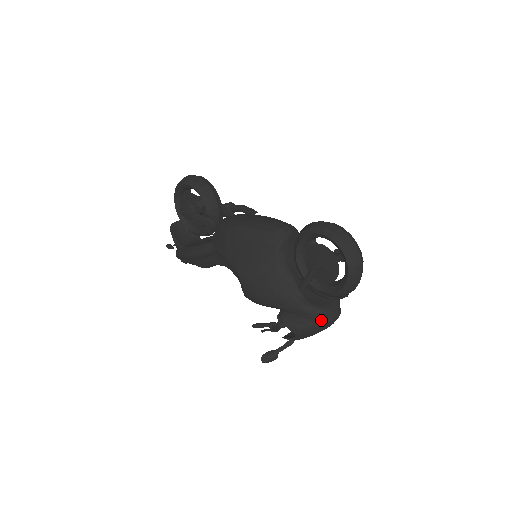
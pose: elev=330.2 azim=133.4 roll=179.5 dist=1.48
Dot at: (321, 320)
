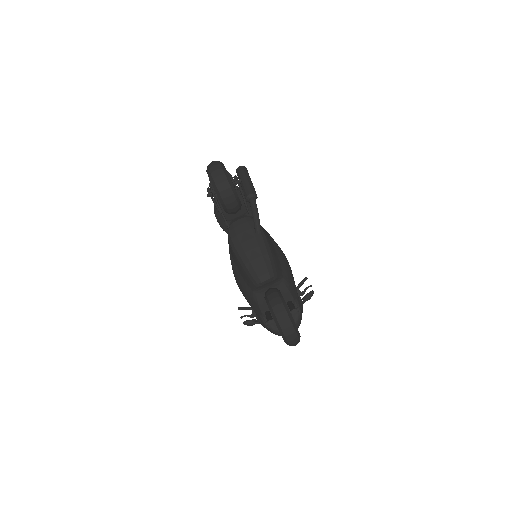
Dot at: (277, 334)
